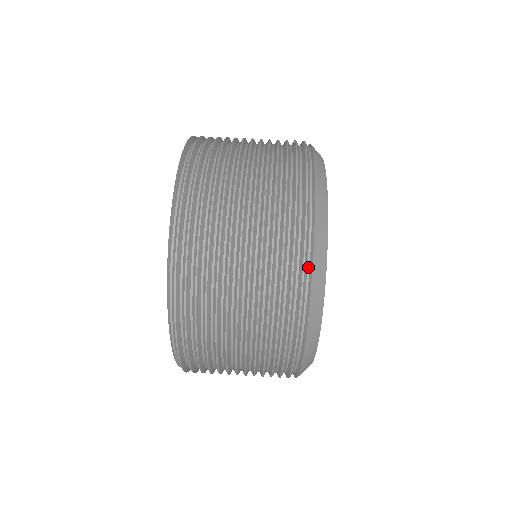
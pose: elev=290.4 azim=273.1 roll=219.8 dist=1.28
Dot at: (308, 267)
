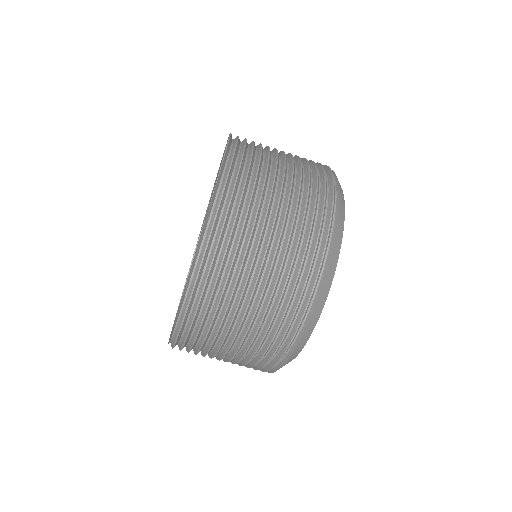
Dot at: (299, 331)
